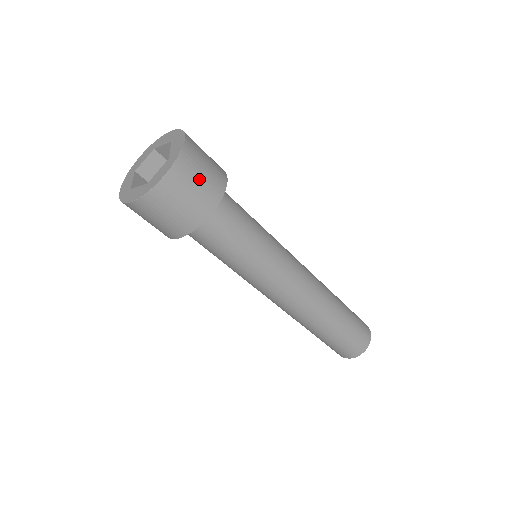
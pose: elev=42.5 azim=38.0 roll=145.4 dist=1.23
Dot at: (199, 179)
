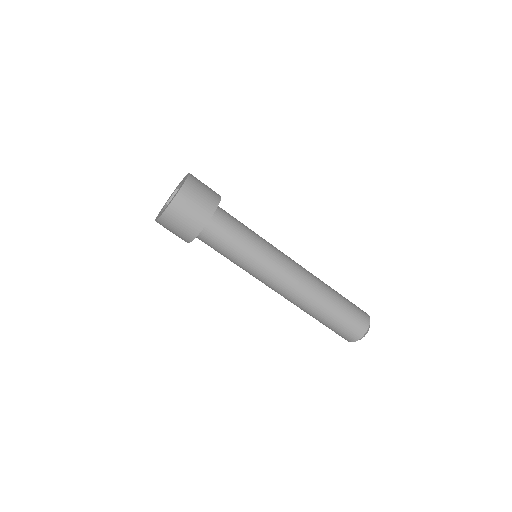
Dot at: (197, 200)
